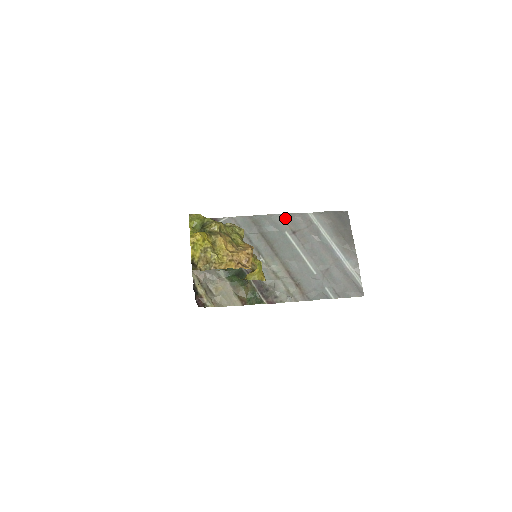
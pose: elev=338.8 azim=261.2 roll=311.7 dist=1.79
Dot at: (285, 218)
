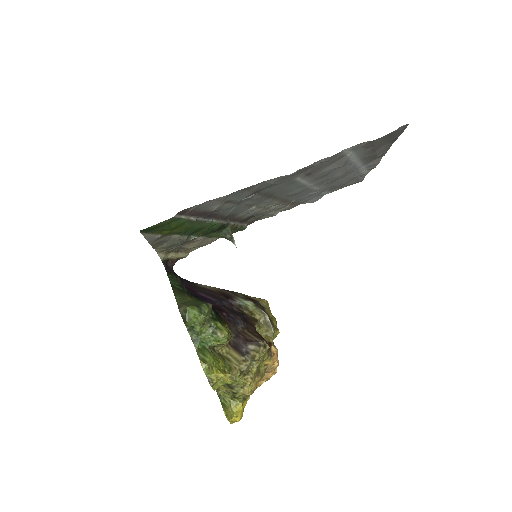
Dot at: (303, 170)
